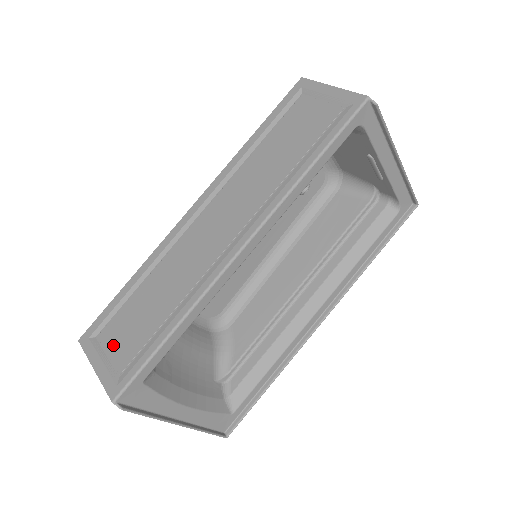
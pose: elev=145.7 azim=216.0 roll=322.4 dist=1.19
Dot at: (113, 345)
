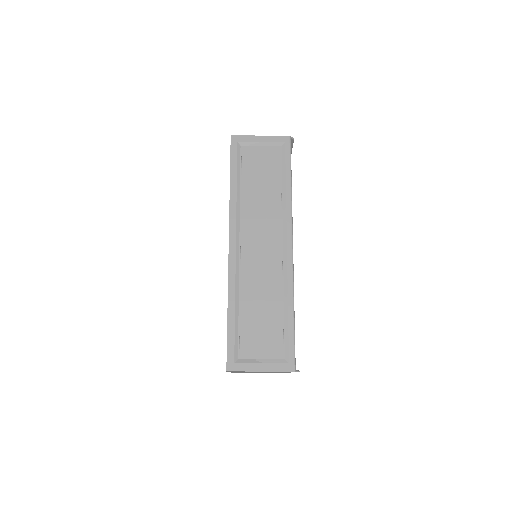
Dot at: (259, 350)
